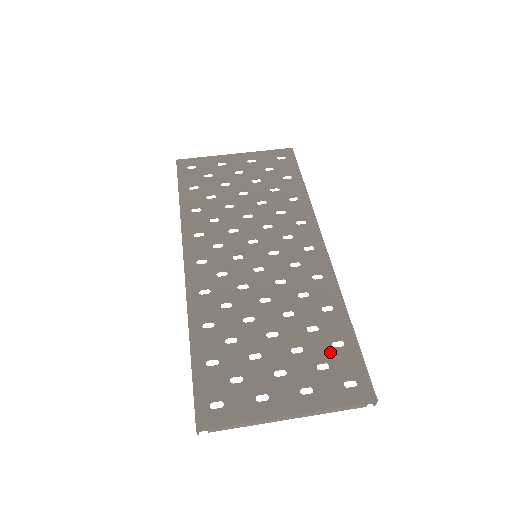
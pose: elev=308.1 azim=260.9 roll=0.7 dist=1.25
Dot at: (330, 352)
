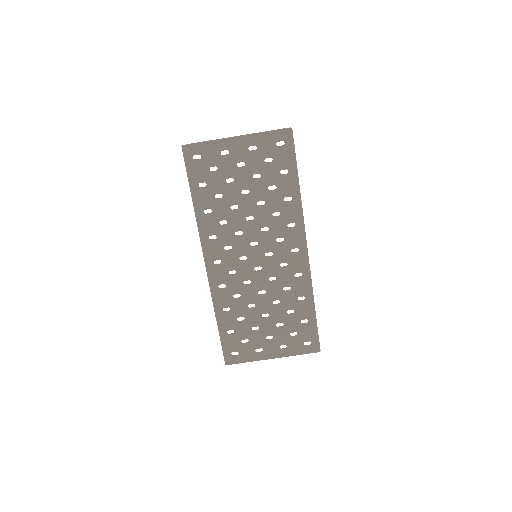
Dot at: (299, 326)
